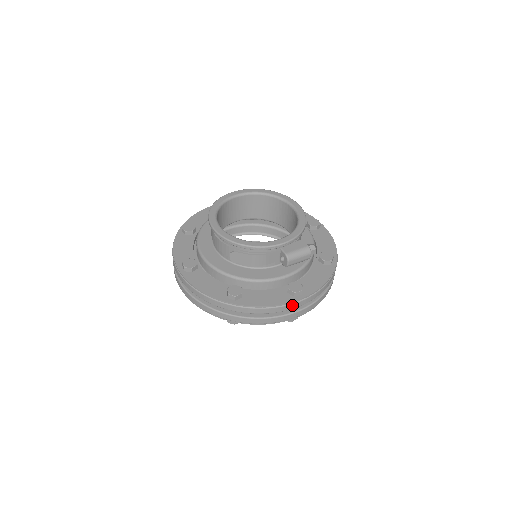
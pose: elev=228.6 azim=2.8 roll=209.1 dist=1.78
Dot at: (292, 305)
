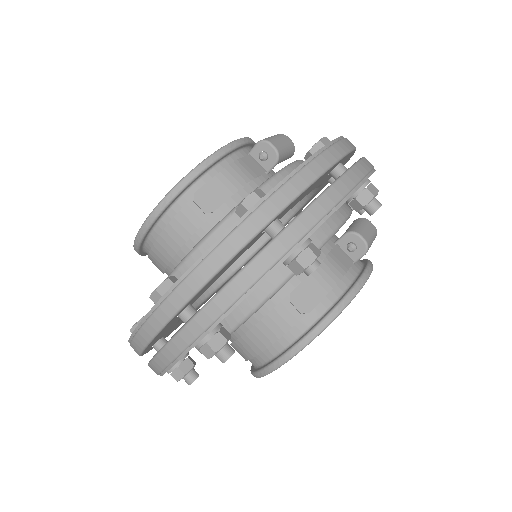
Dot at: (337, 147)
